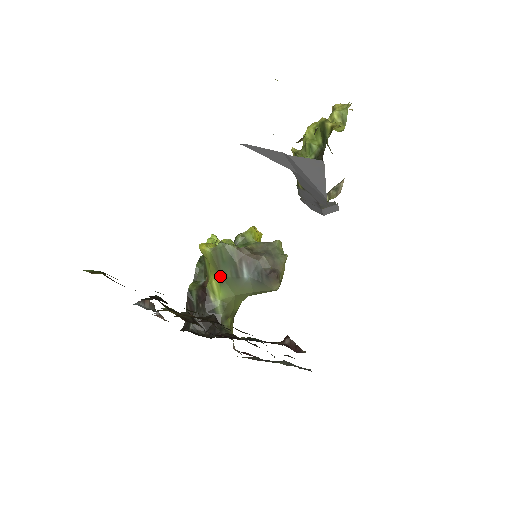
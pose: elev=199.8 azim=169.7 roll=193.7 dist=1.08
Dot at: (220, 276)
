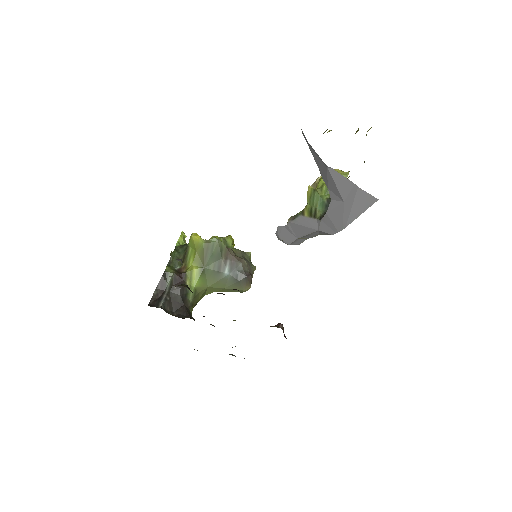
Dot at: (203, 266)
